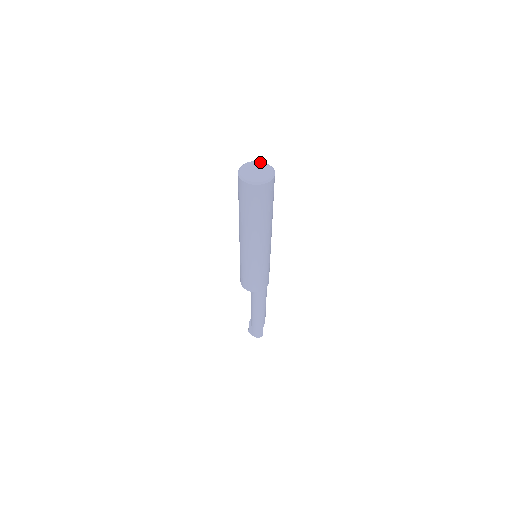
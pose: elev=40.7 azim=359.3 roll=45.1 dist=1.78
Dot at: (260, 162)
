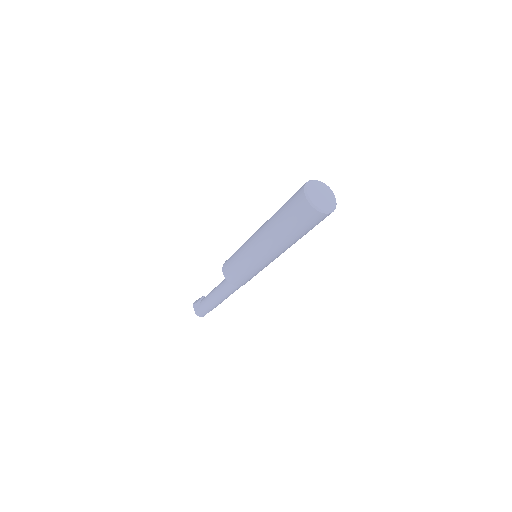
Dot at: (329, 188)
